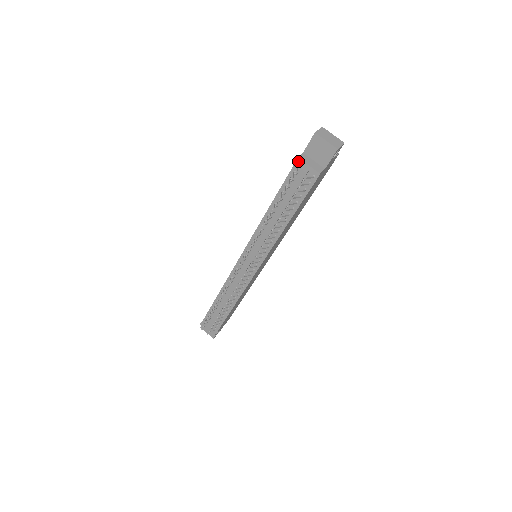
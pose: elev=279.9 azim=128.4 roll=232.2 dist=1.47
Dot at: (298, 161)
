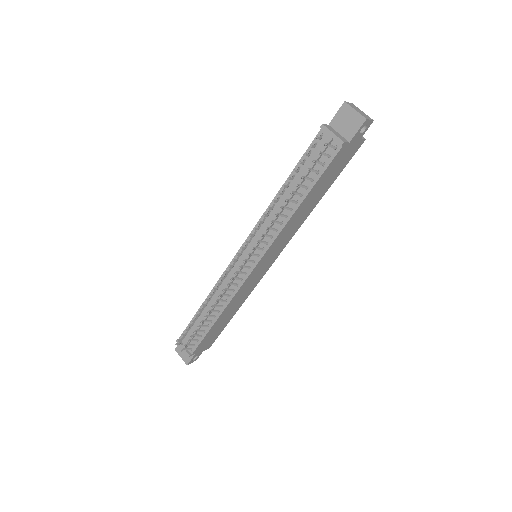
Dot at: (322, 128)
